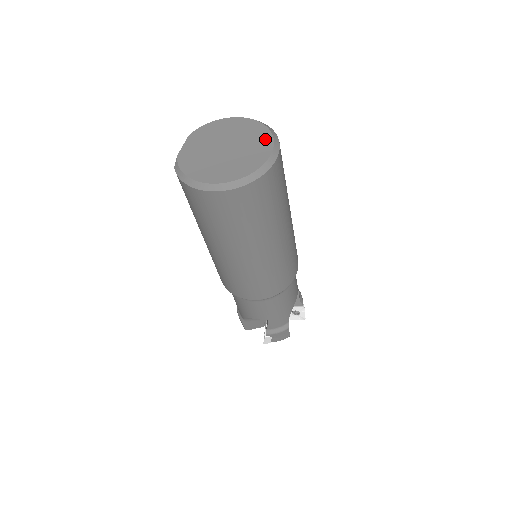
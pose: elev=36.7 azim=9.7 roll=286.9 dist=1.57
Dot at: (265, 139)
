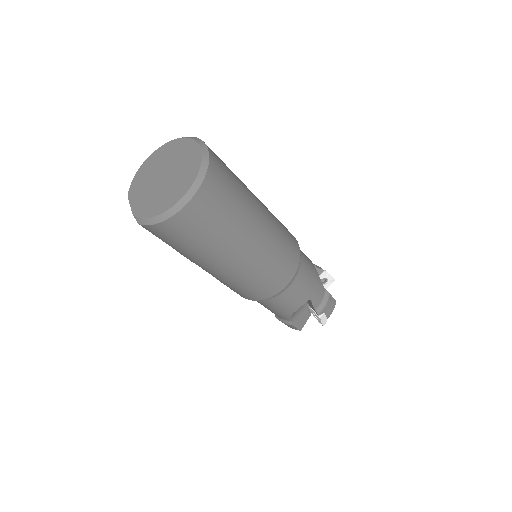
Dot at: (186, 145)
